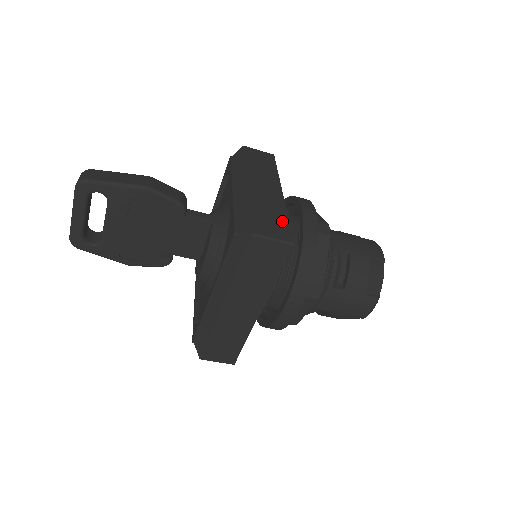
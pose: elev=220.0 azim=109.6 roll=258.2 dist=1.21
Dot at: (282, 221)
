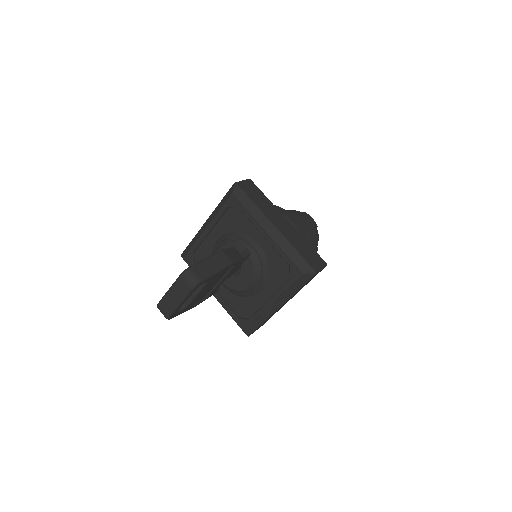
Dot at: (311, 250)
